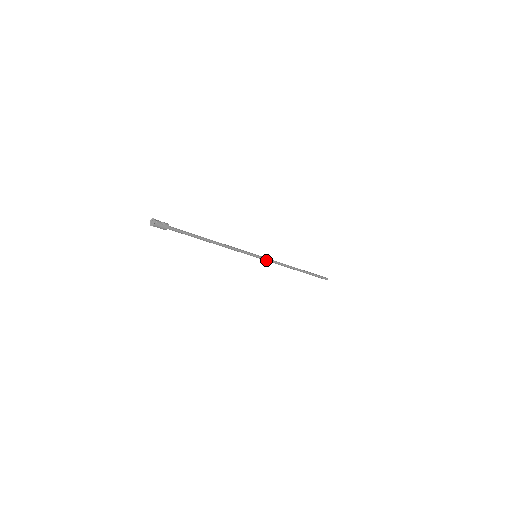
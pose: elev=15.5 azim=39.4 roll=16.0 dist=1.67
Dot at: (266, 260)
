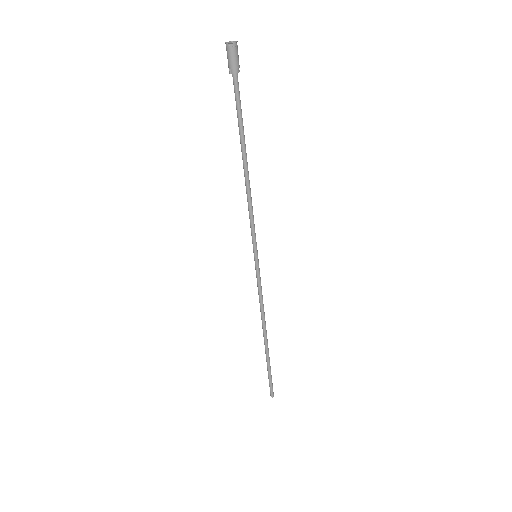
Dot at: (259, 276)
